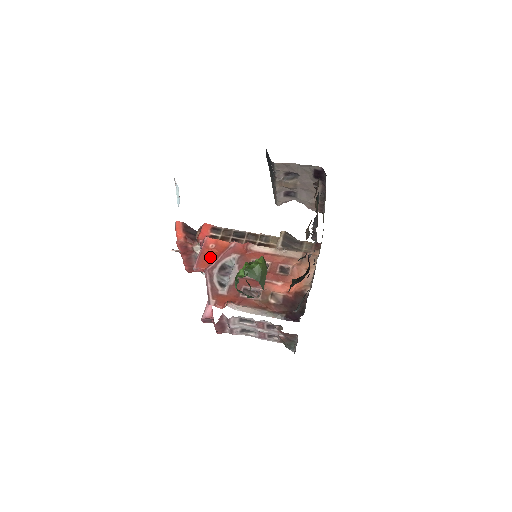
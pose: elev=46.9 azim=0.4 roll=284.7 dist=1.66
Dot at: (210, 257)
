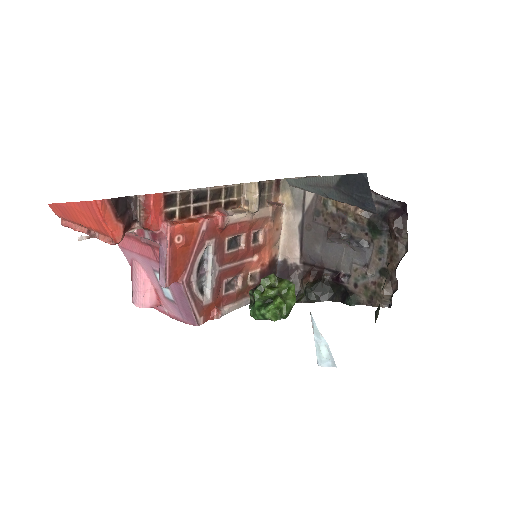
Dot at: (182, 259)
